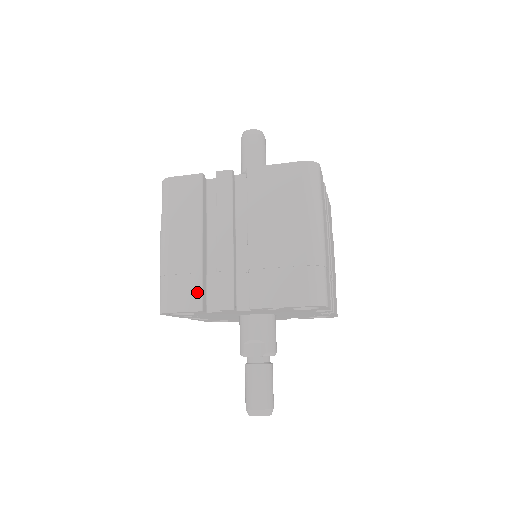
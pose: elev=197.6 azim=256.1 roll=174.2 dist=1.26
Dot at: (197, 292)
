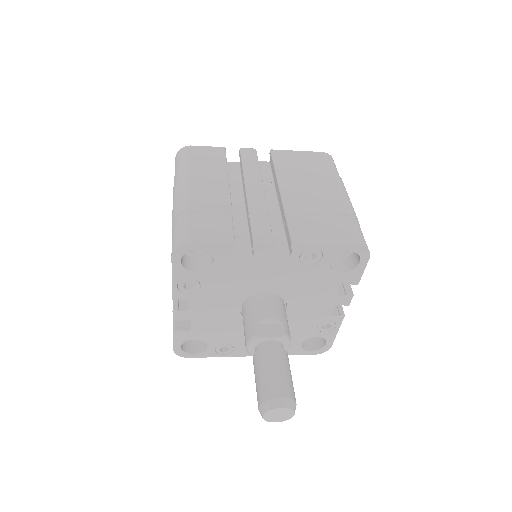
Dot at: (227, 227)
